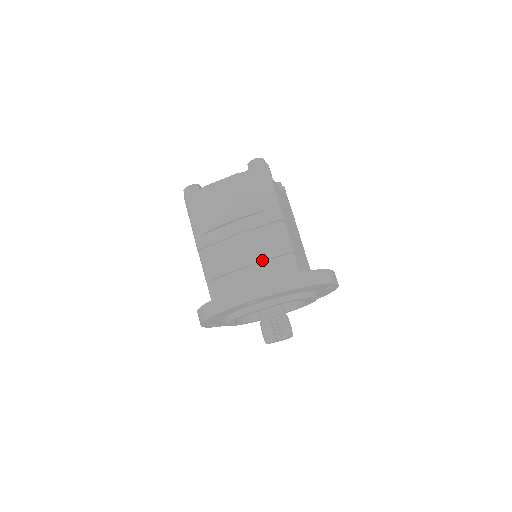
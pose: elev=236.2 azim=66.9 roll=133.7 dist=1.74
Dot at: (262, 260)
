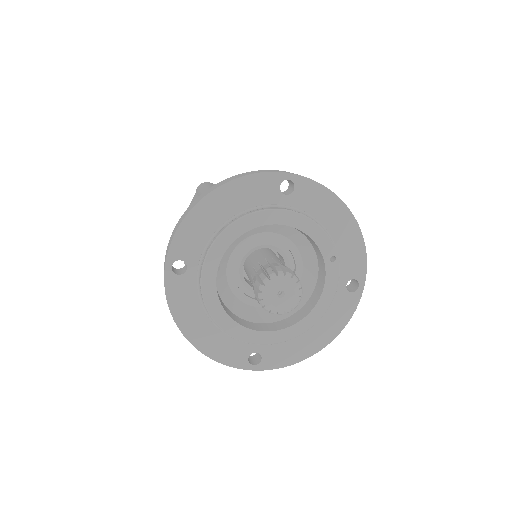
Dot at: occluded
